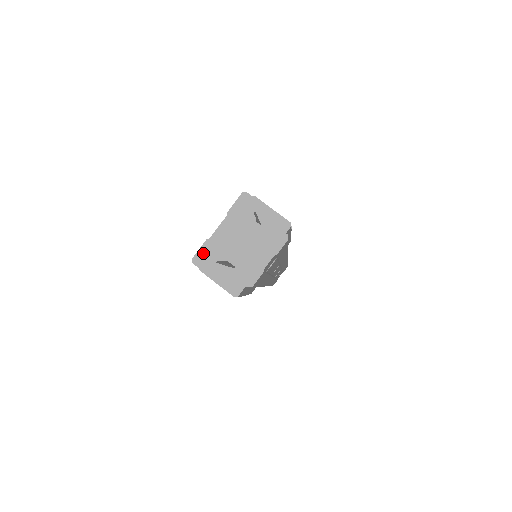
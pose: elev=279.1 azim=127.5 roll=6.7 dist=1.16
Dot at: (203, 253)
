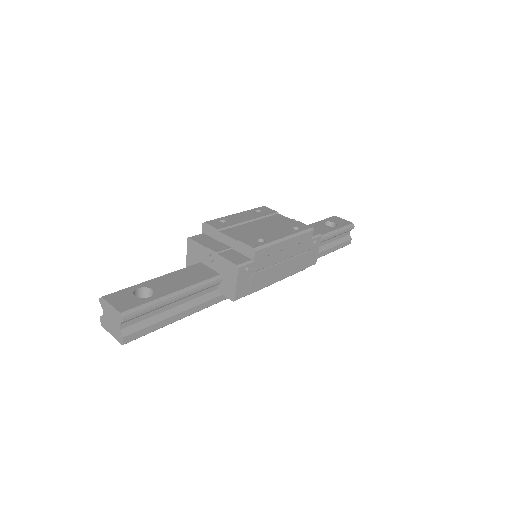
Dot at: (210, 230)
